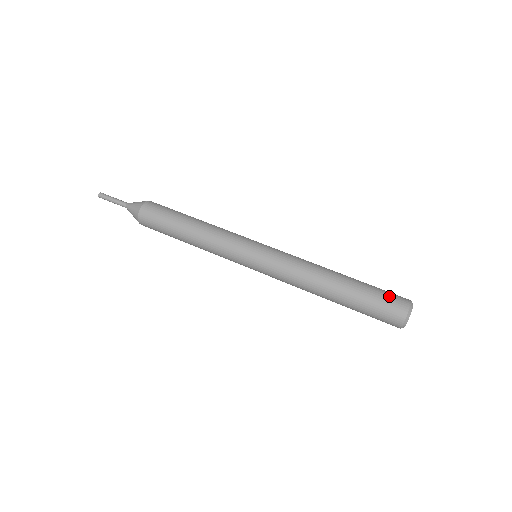
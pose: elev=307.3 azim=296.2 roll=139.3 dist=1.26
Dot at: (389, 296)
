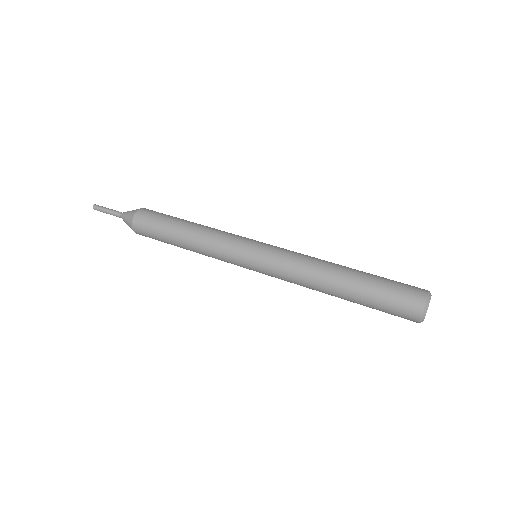
Dot at: (403, 286)
